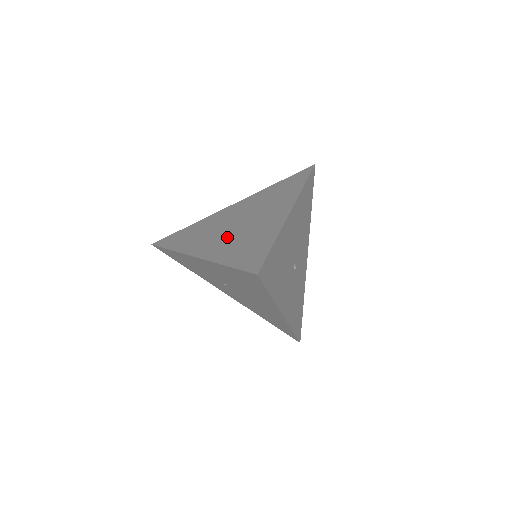
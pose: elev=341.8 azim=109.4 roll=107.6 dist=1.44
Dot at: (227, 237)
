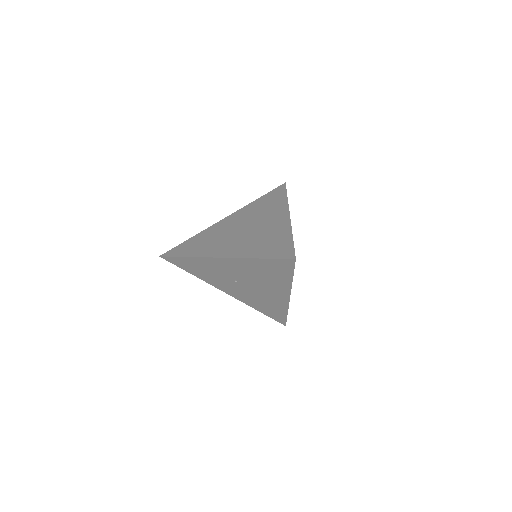
Dot at: (242, 240)
